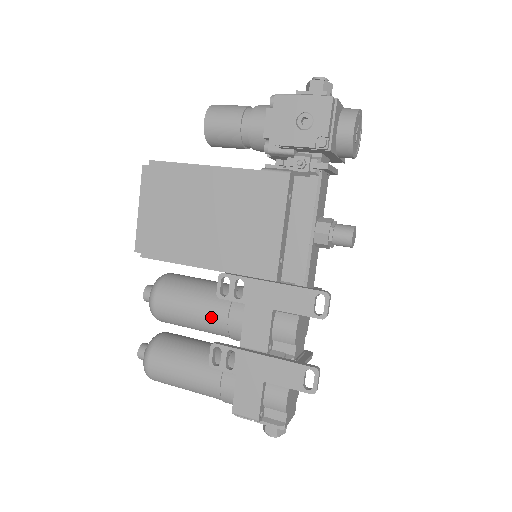
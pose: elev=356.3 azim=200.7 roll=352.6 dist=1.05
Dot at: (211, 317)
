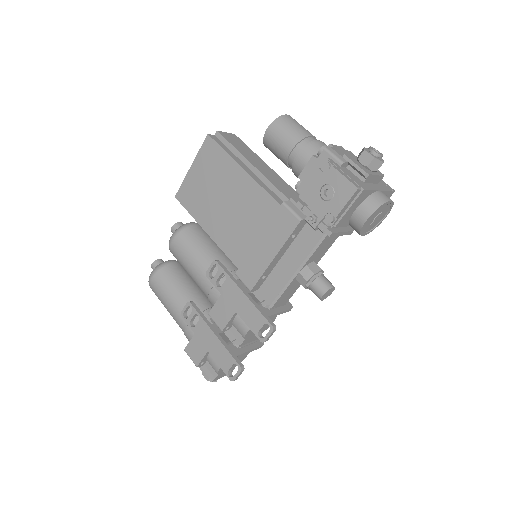
Dot at: (201, 280)
